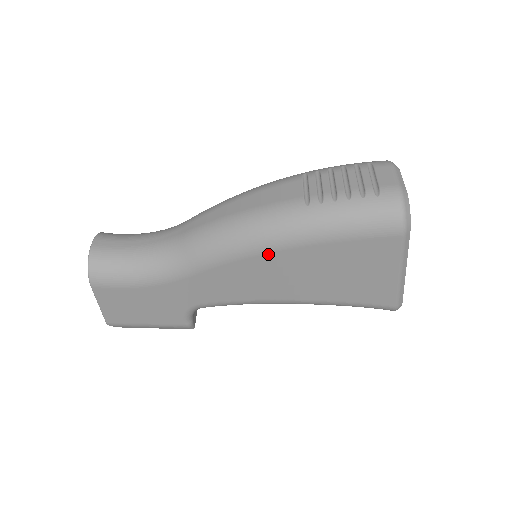
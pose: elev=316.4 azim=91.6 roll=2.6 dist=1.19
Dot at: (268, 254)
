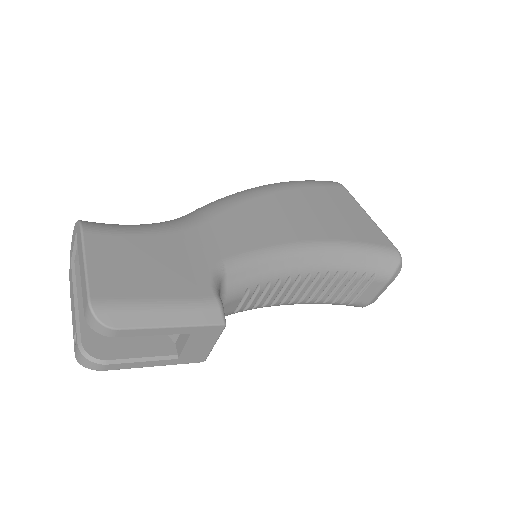
Dot at: (268, 195)
